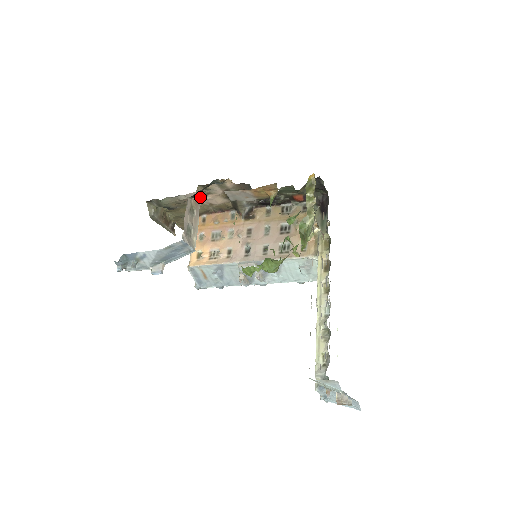
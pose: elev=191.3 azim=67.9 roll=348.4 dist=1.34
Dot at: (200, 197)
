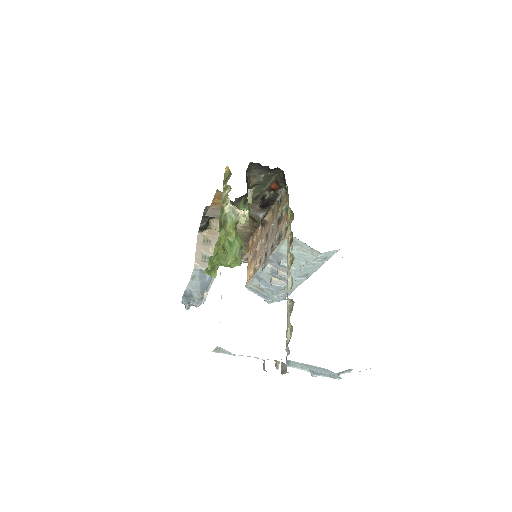
Dot at: (218, 227)
